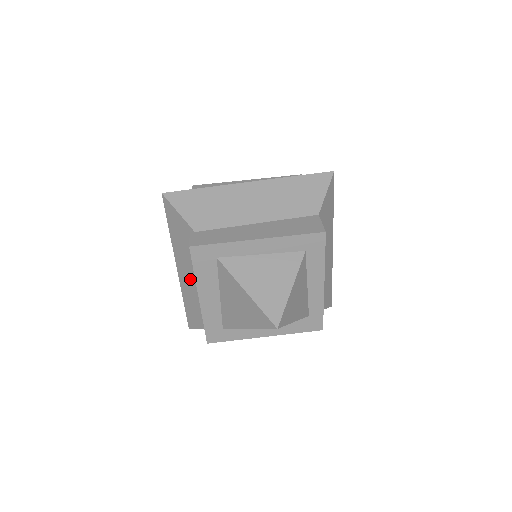
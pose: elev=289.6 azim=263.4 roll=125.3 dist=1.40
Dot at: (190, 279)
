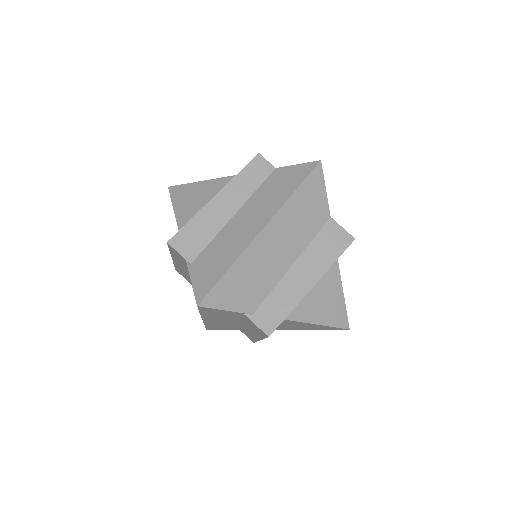
Dot at: (226, 322)
